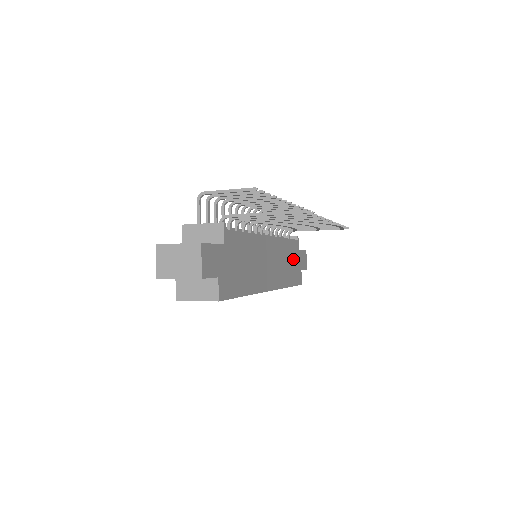
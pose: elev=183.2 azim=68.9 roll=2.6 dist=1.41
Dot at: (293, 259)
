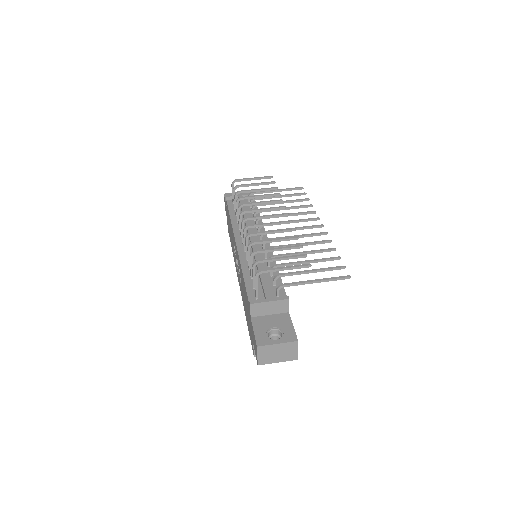
Dot at: occluded
